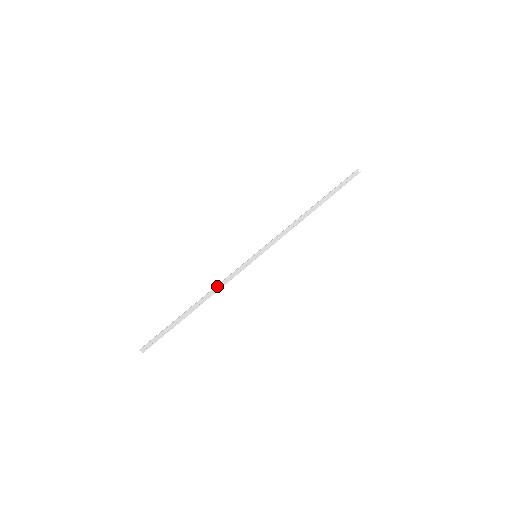
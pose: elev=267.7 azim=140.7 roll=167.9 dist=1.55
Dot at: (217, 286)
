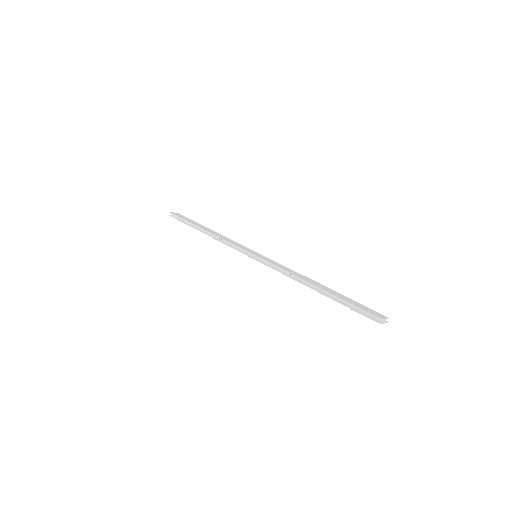
Dot at: (220, 238)
